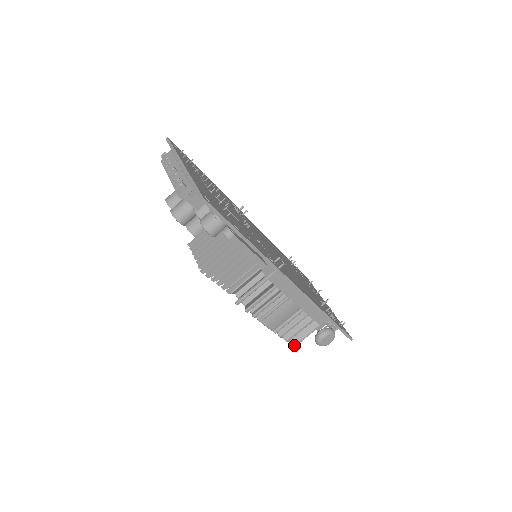
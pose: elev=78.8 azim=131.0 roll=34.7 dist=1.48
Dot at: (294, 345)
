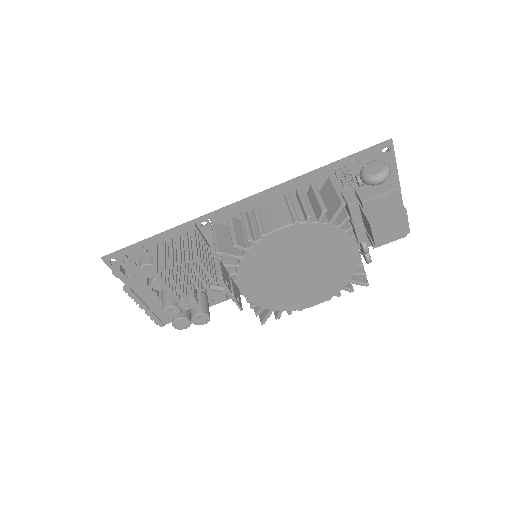
Dot at: (341, 203)
